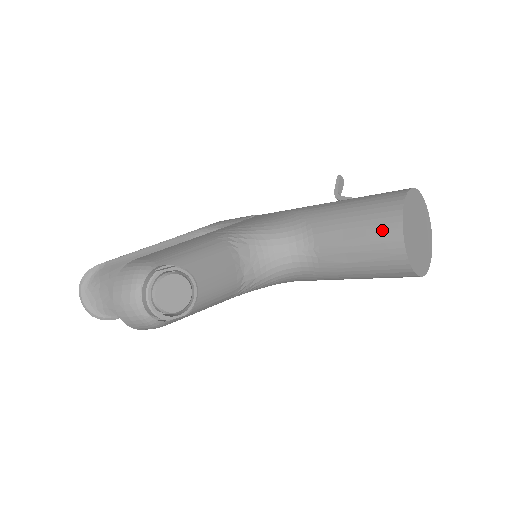
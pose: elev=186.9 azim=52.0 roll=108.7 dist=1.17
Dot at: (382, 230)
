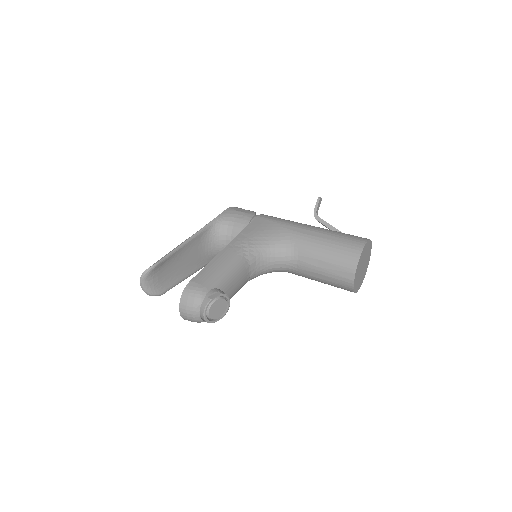
Dot at: (343, 270)
